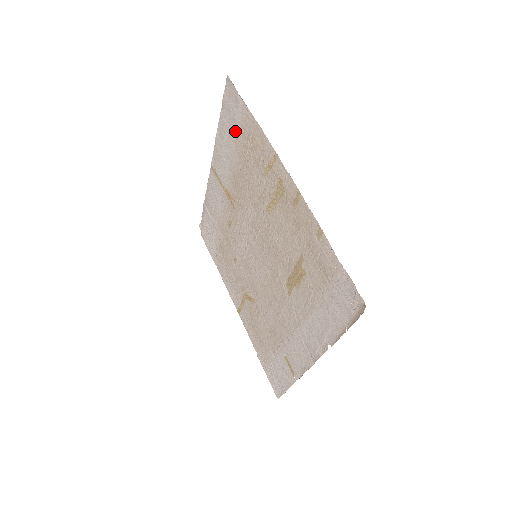
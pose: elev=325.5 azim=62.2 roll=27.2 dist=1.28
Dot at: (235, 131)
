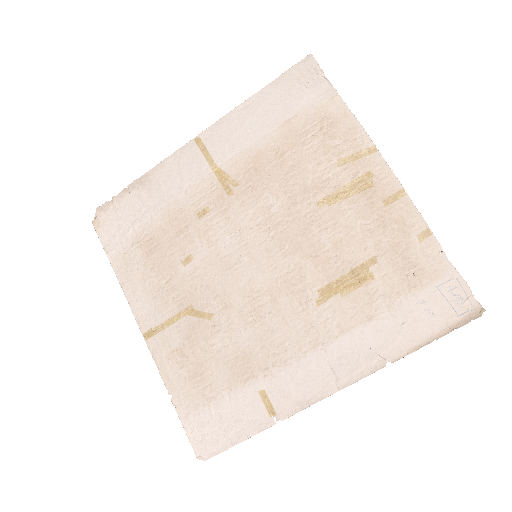
Dot at: (292, 110)
